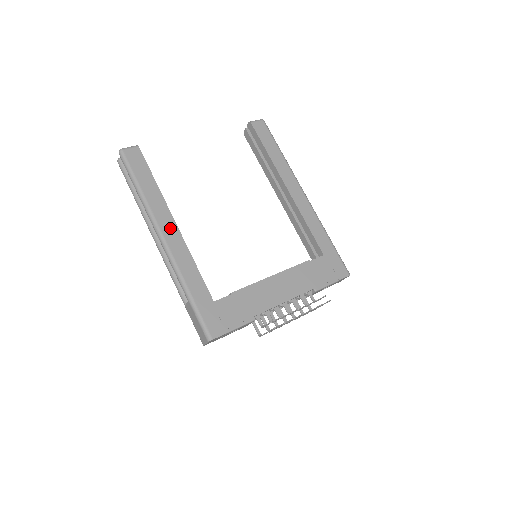
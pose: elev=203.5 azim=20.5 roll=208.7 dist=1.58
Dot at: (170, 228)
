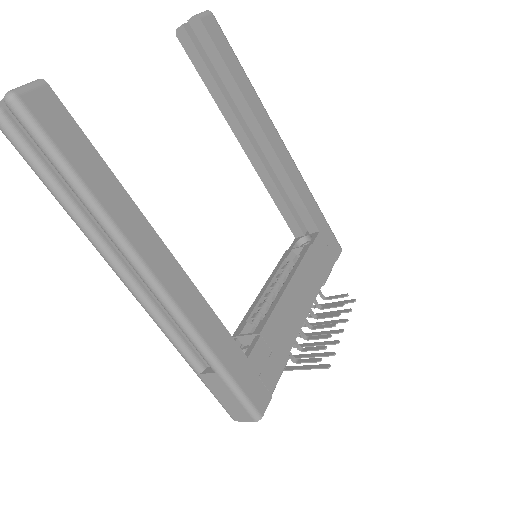
Dot at: (159, 256)
